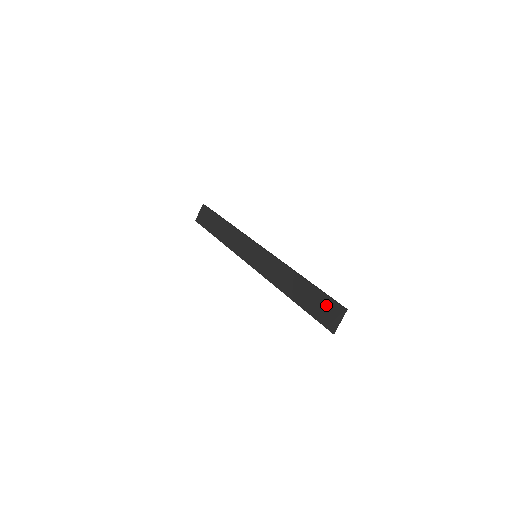
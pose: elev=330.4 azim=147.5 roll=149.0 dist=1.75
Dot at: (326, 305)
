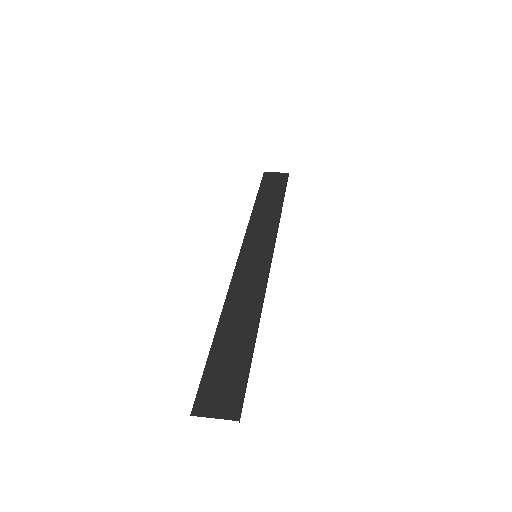
Dot at: (232, 382)
